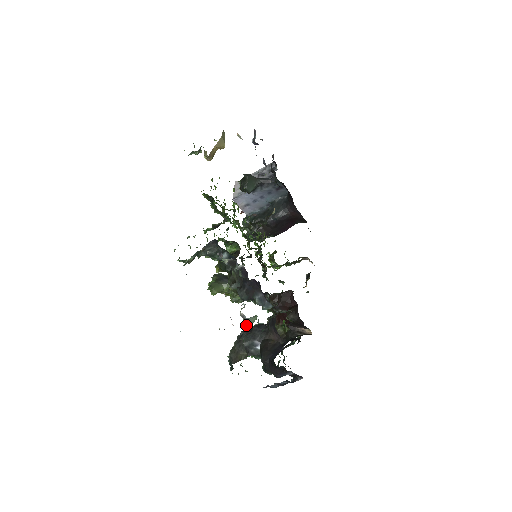
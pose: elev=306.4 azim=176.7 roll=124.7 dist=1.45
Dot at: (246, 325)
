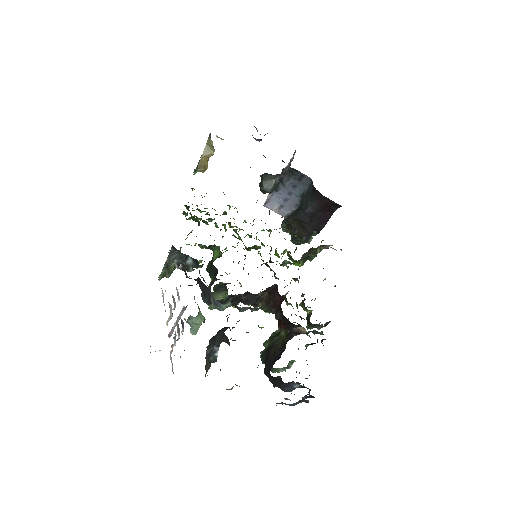
Dot at: (191, 329)
